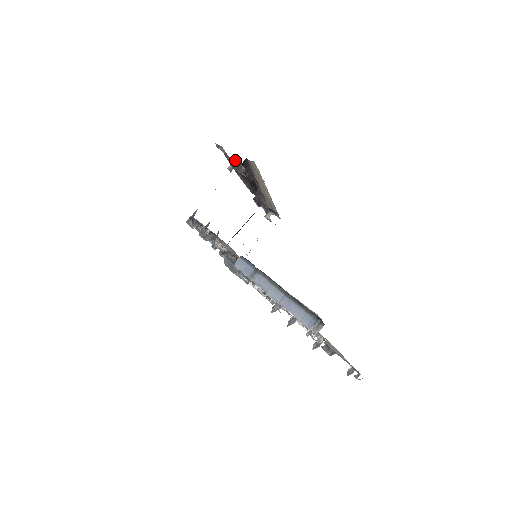
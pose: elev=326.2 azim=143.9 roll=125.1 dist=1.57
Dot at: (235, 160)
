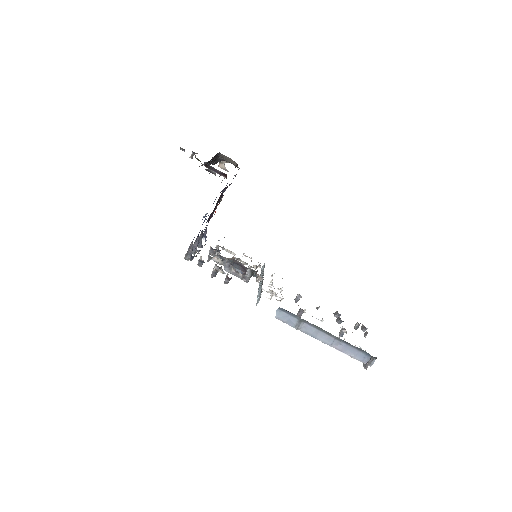
Dot at: (219, 176)
